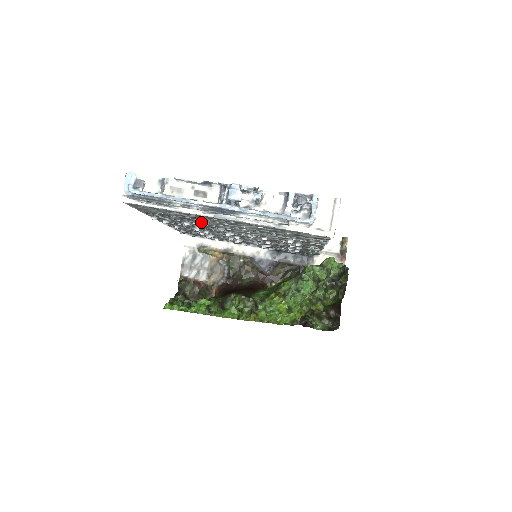
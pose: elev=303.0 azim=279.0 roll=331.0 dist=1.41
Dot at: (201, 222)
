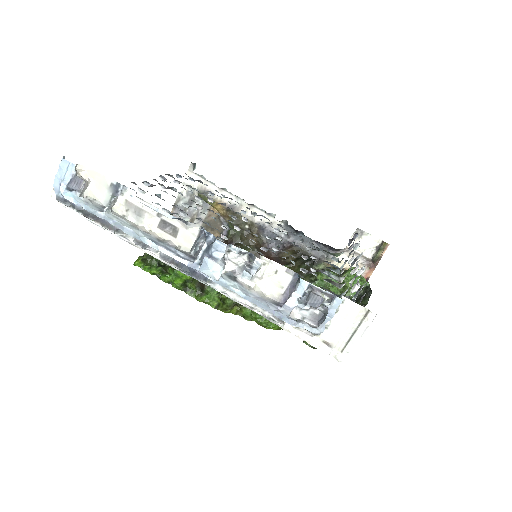
Dot at: occluded
